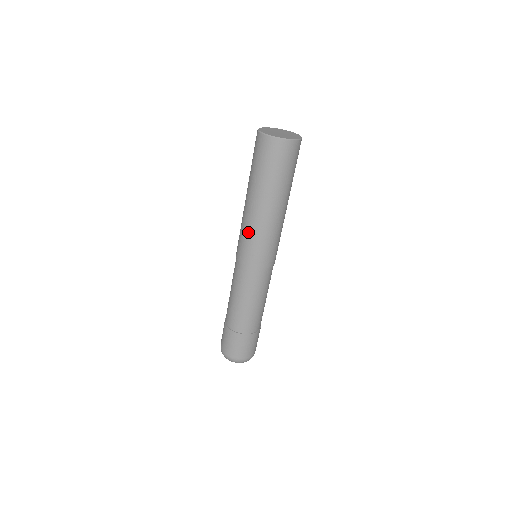
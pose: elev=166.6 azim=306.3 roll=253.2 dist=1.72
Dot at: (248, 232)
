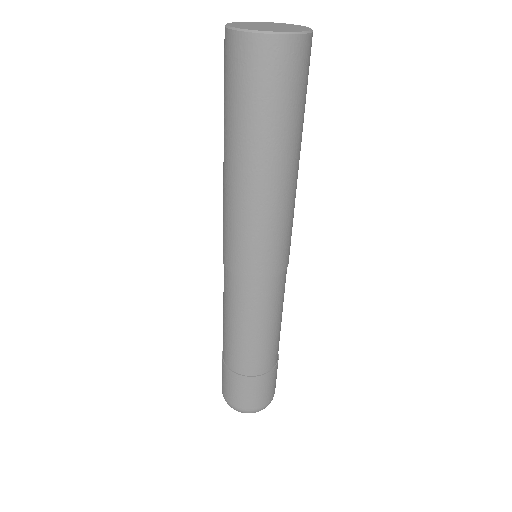
Dot at: (226, 216)
